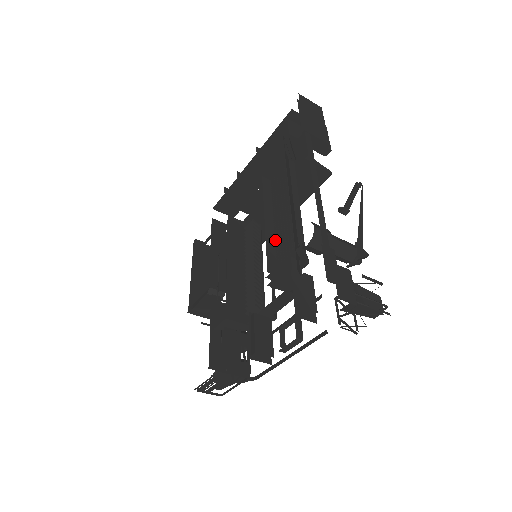
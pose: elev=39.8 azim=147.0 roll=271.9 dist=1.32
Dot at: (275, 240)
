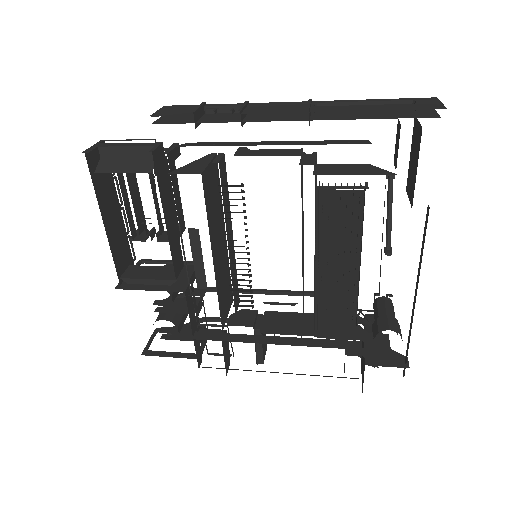
Dot at: (319, 289)
